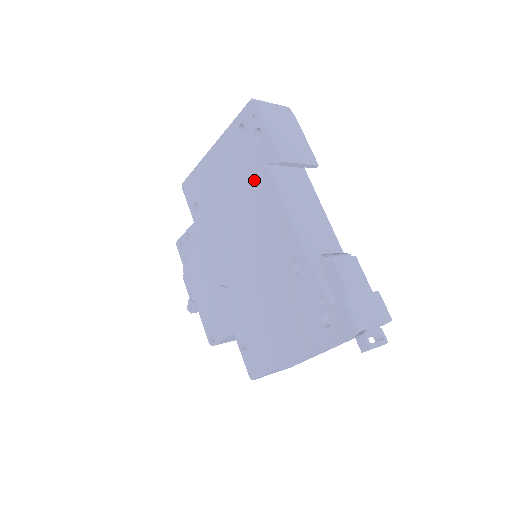
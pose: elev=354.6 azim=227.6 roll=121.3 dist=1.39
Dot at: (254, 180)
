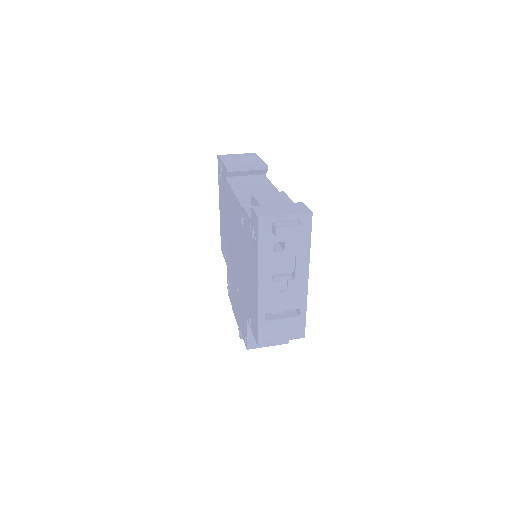
Dot at: (227, 197)
